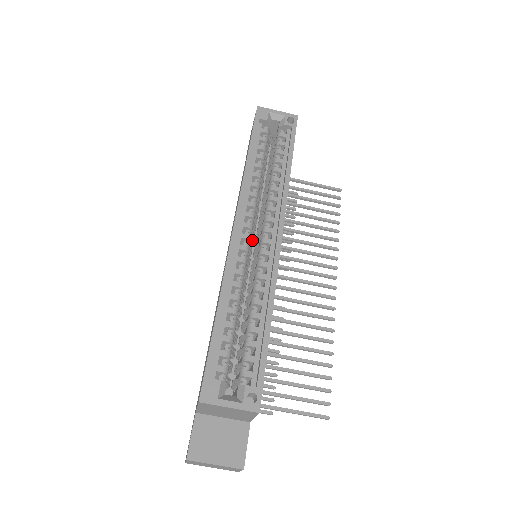
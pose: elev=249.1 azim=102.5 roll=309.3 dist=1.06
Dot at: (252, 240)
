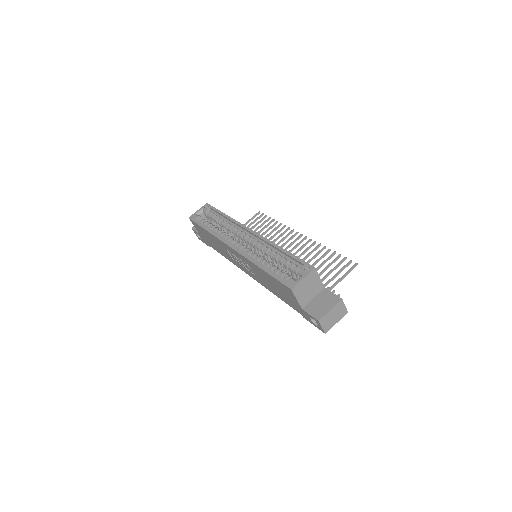
Dot at: occluded
